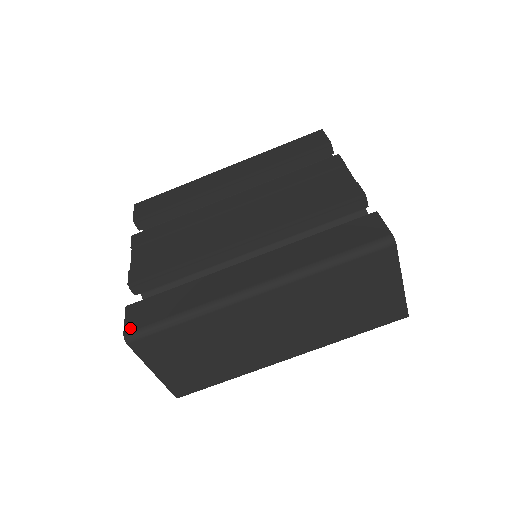
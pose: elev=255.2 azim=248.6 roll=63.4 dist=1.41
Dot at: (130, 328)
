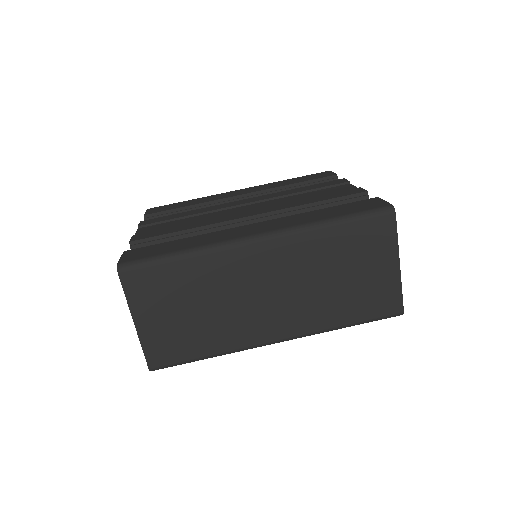
Dot at: (125, 260)
